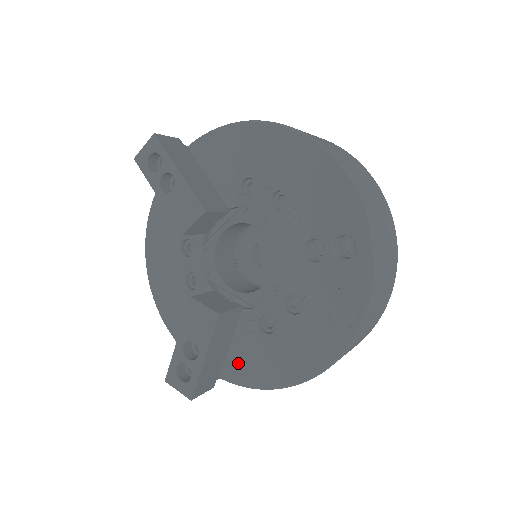
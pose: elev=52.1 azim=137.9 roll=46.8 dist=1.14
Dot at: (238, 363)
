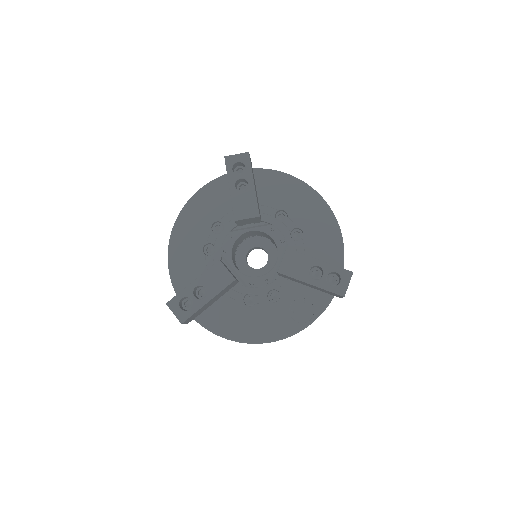
Dot at: (215, 315)
